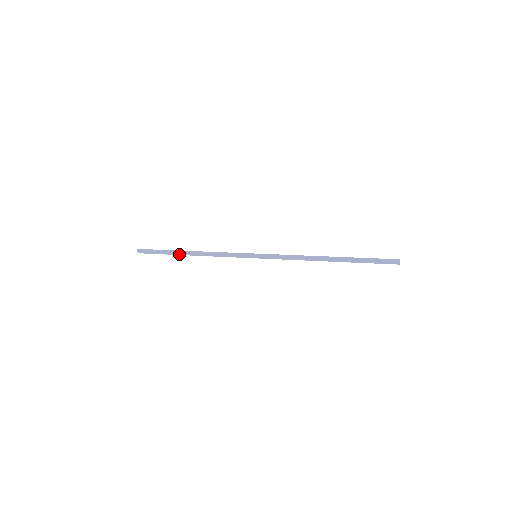
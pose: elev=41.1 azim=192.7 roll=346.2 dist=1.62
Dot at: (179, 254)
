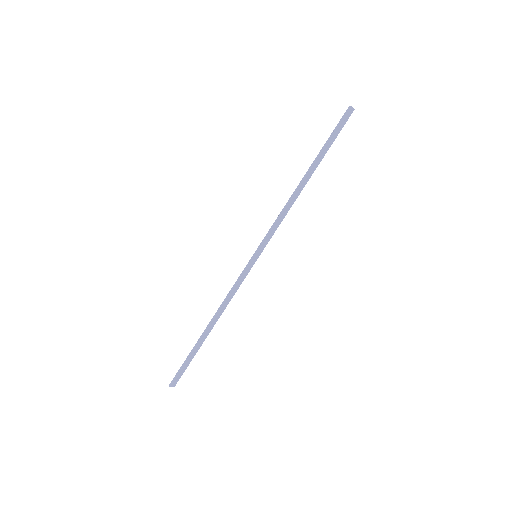
Dot at: (203, 341)
